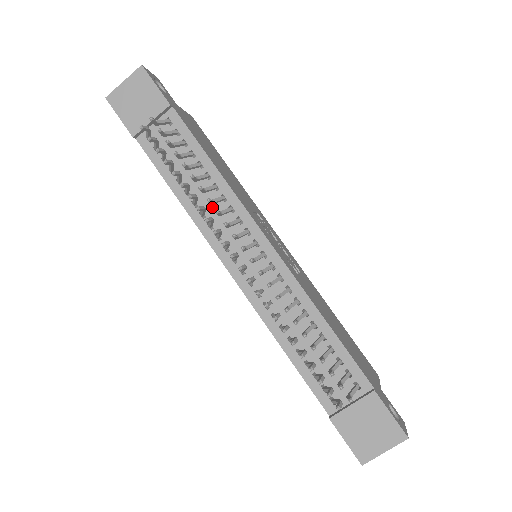
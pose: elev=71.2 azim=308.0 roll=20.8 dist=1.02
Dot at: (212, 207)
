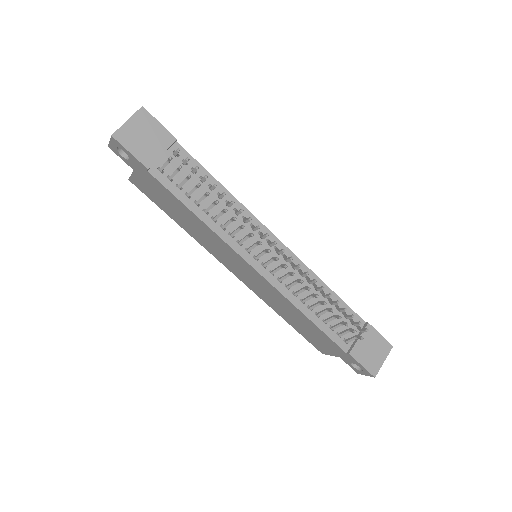
Dot at: occluded
